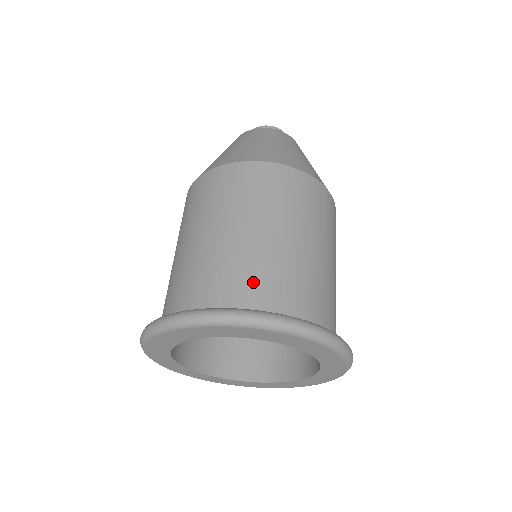
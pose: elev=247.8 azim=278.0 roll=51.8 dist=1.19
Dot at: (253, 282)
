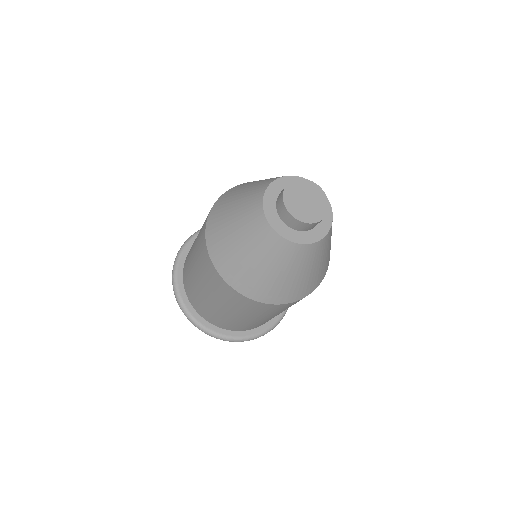
Dot at: (238, 327)
